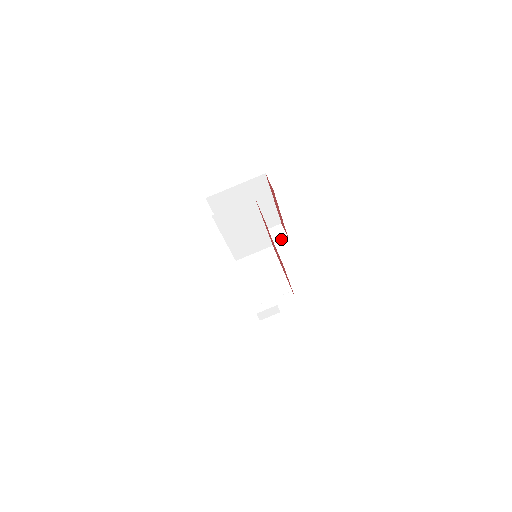
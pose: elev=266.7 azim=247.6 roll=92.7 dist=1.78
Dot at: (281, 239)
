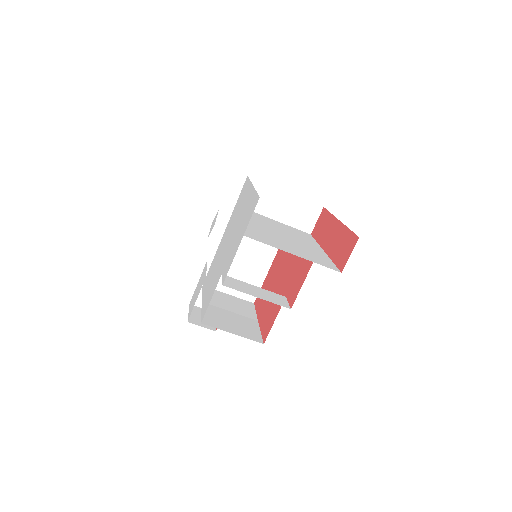
Dot at: (304, 227)
